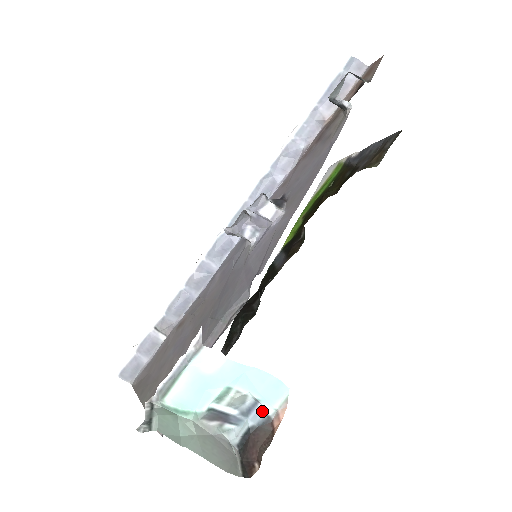
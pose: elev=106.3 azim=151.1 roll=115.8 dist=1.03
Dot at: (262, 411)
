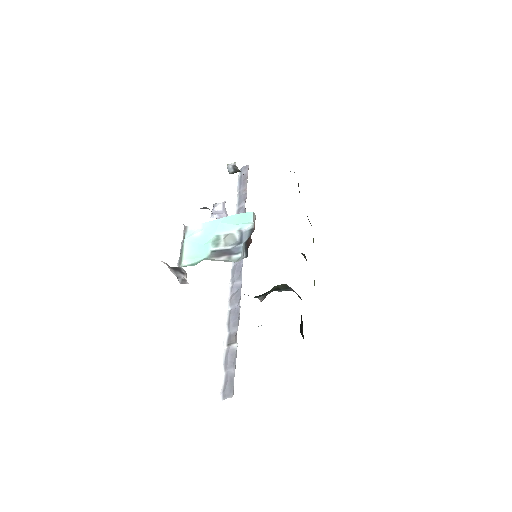
Dot at: (246, 231)
